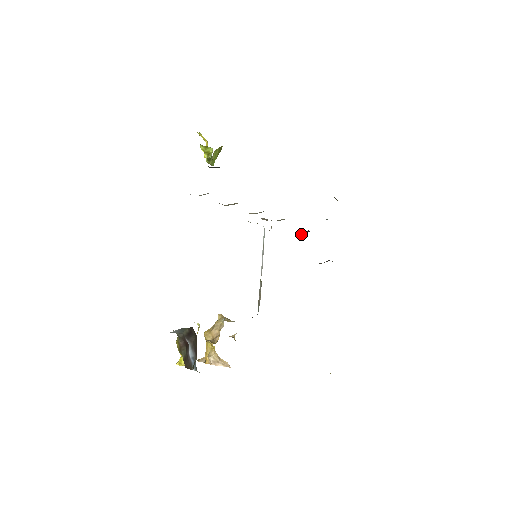
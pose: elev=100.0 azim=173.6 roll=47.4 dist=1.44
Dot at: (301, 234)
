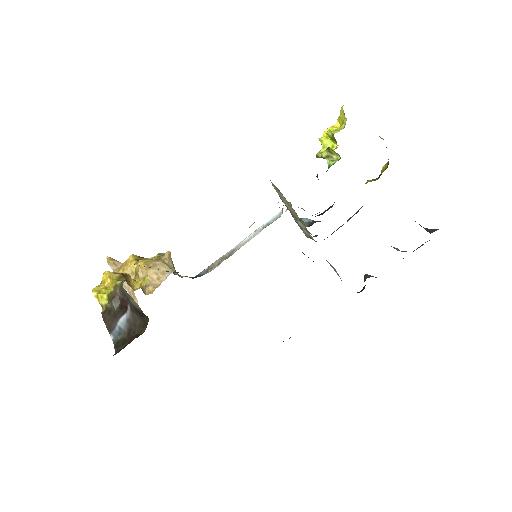
Dot at: occluded
